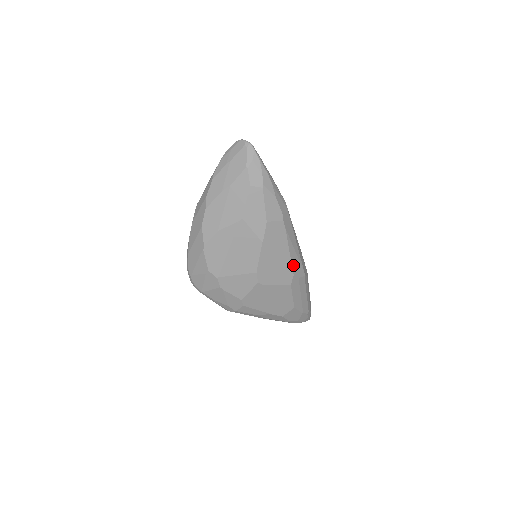
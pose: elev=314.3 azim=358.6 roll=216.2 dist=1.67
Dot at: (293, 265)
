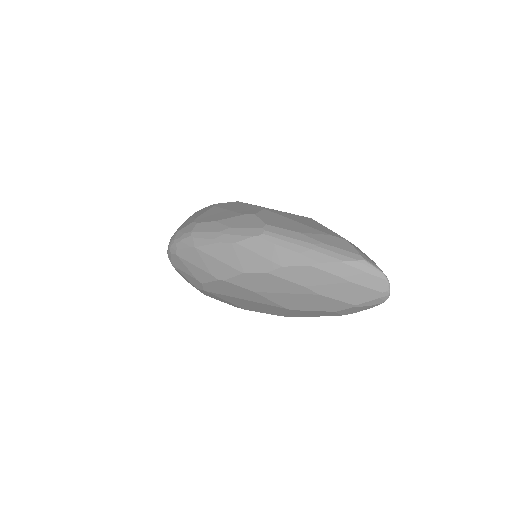
Dot at: occluded
